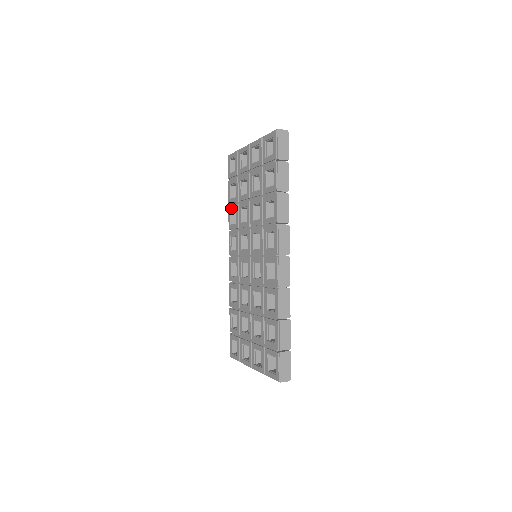
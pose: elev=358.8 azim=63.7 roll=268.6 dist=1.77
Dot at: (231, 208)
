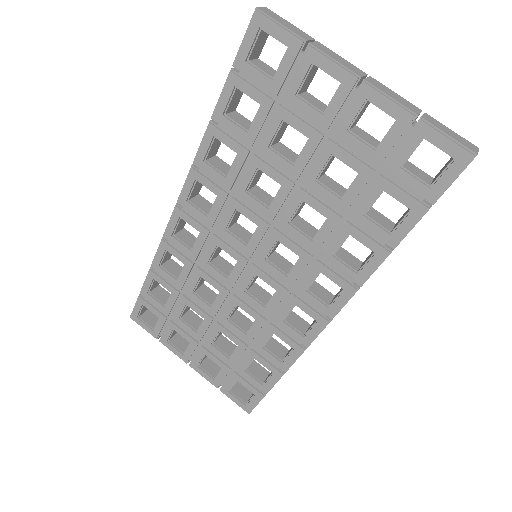
Dot at: (220, 137)
